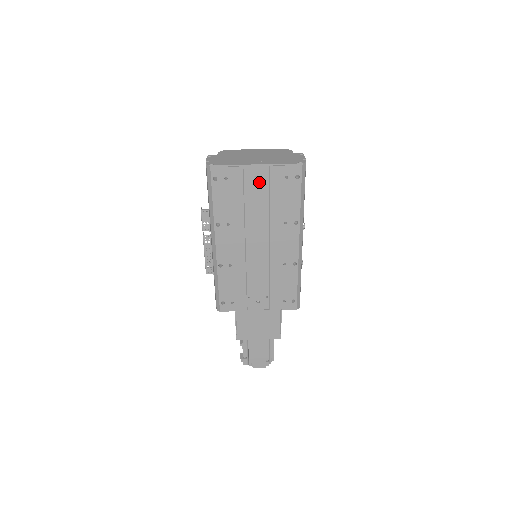
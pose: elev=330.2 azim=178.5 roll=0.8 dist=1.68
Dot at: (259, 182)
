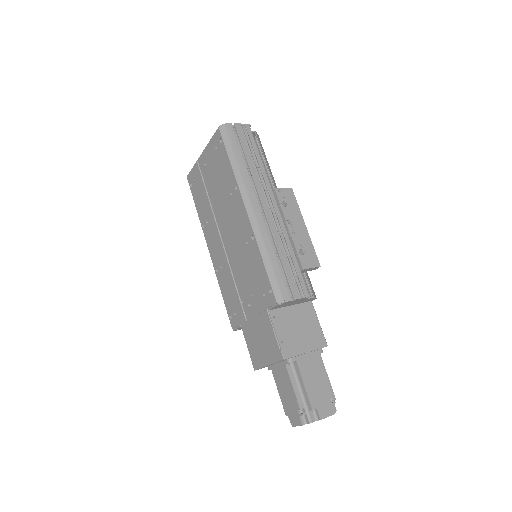
Dot at: (208, 167)
